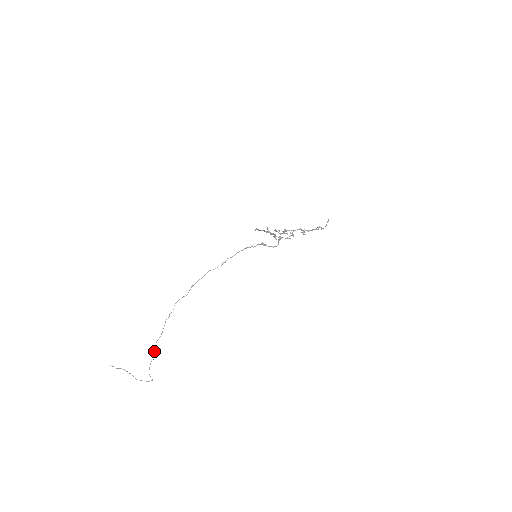
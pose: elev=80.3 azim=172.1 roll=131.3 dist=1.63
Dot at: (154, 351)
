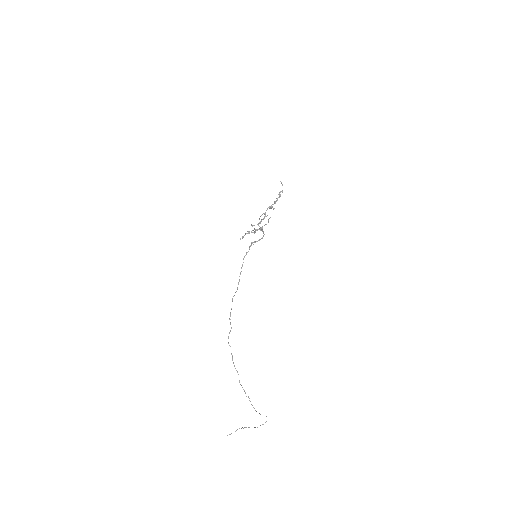
Dot at: (244, 391)
